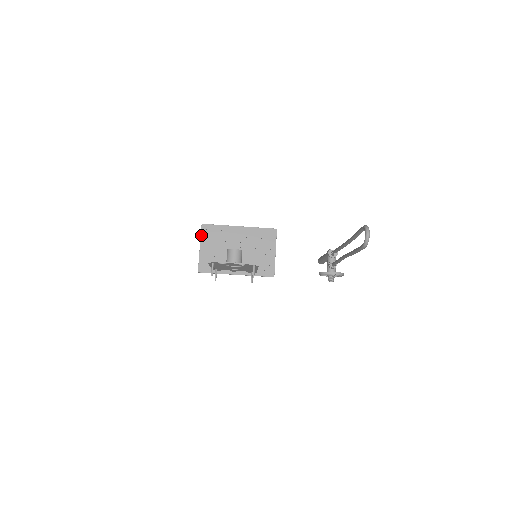
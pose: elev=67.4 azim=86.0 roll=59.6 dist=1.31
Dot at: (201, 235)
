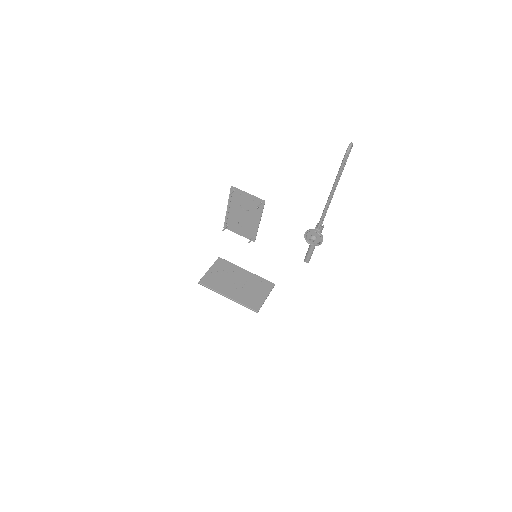
Dot at: (215, 263)
